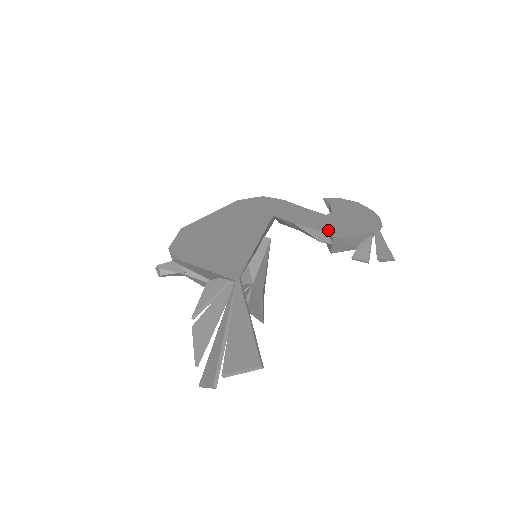
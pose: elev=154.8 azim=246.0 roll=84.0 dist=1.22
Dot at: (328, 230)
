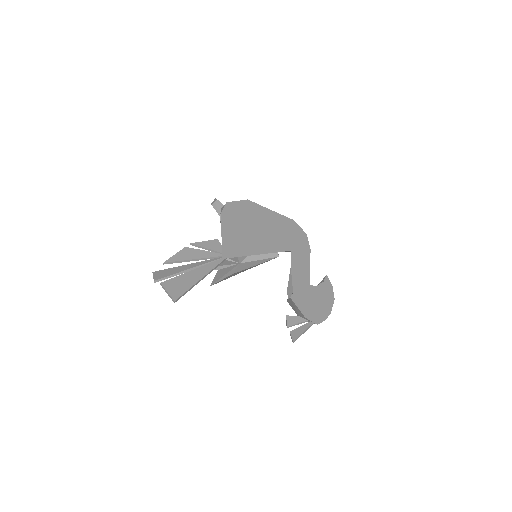
Dot at: (296, 292)
